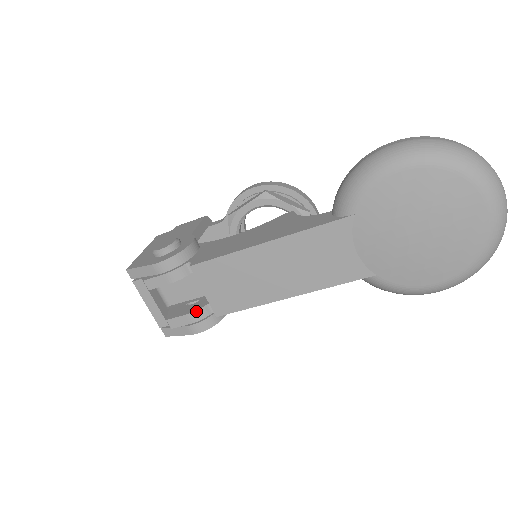
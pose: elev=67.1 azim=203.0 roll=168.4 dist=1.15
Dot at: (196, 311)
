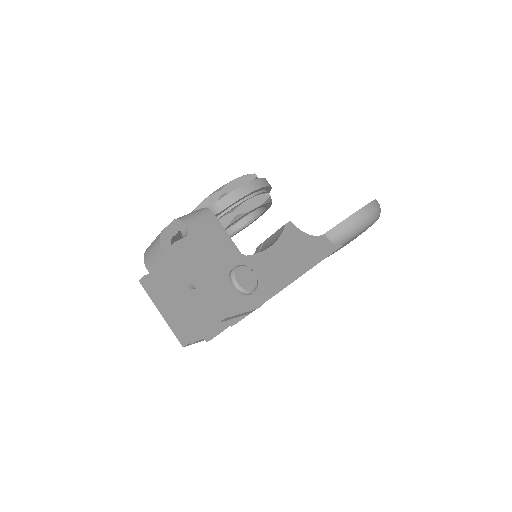
Dot at: occluded
